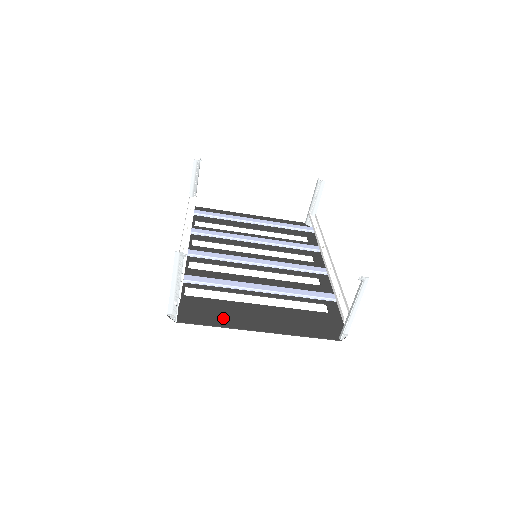
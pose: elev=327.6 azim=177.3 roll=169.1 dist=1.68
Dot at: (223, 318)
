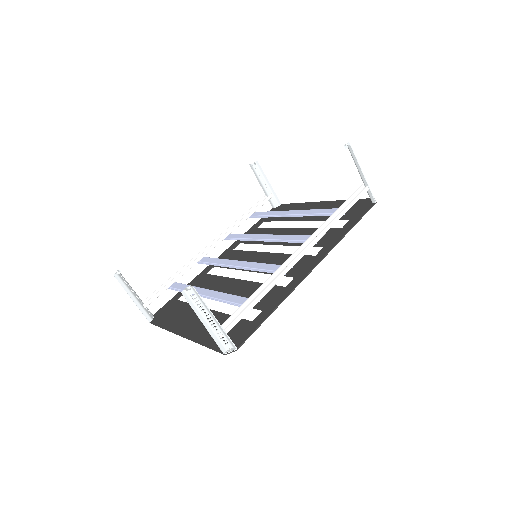
Dot at: (174, 321)
